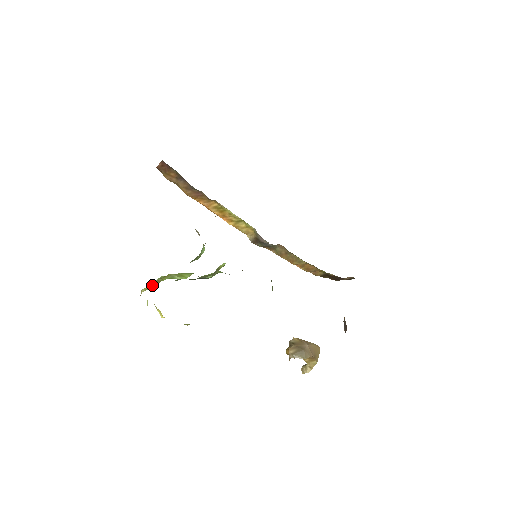
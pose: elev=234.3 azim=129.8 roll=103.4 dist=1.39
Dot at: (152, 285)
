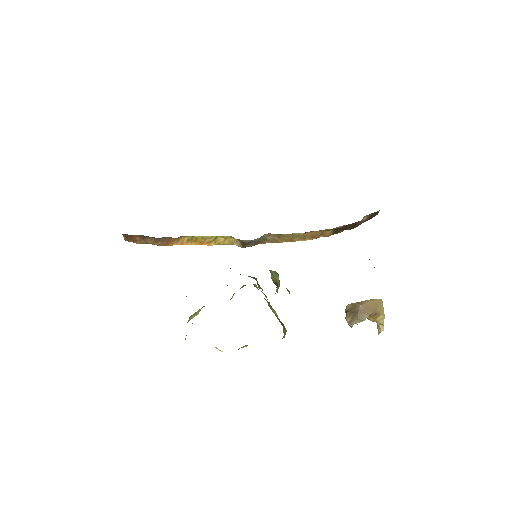
Dot at: occluded
